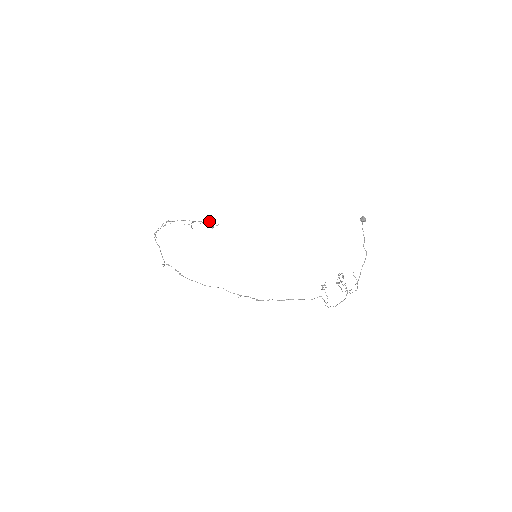
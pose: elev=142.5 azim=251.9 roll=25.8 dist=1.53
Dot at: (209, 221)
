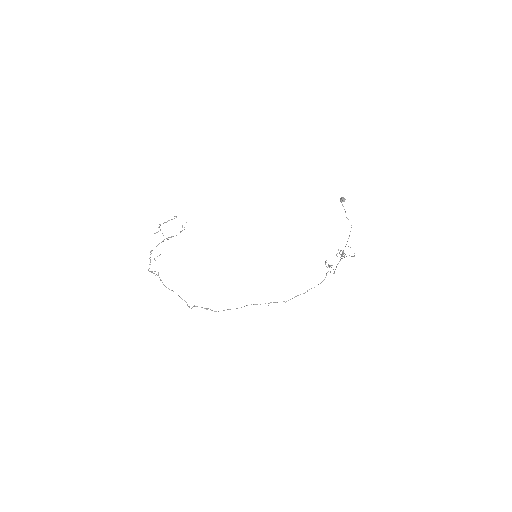
Dot at: (172, 219)
